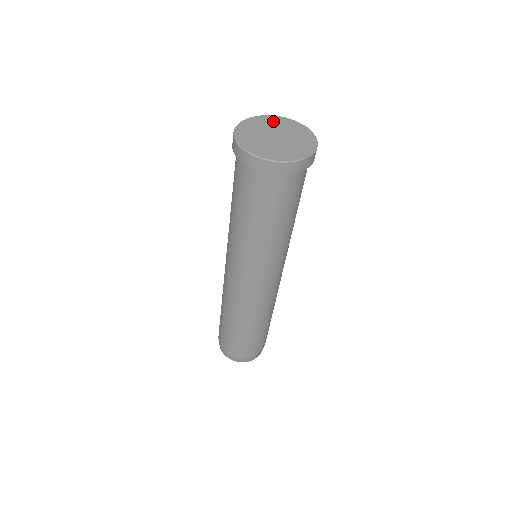
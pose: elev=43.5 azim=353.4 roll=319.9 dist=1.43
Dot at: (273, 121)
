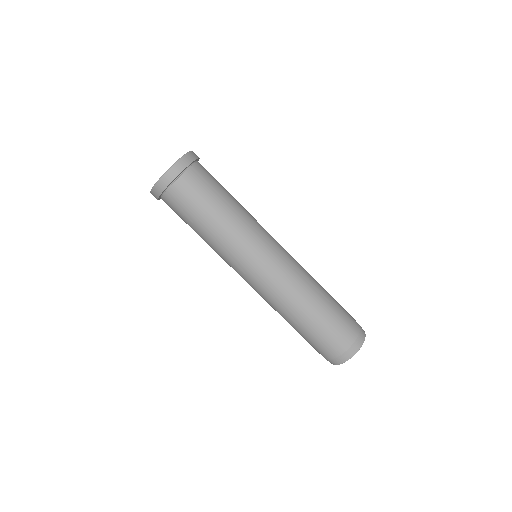
Dot at: occluded
